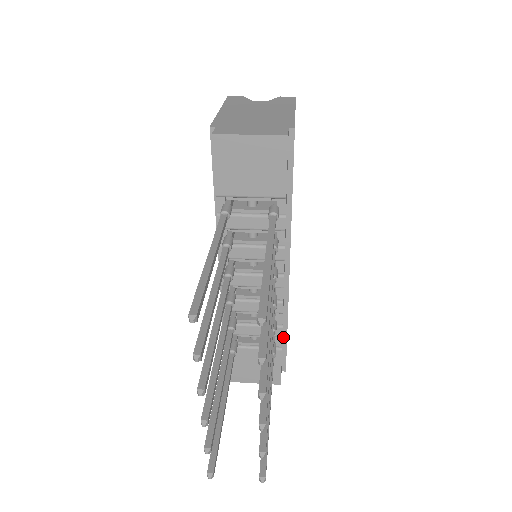
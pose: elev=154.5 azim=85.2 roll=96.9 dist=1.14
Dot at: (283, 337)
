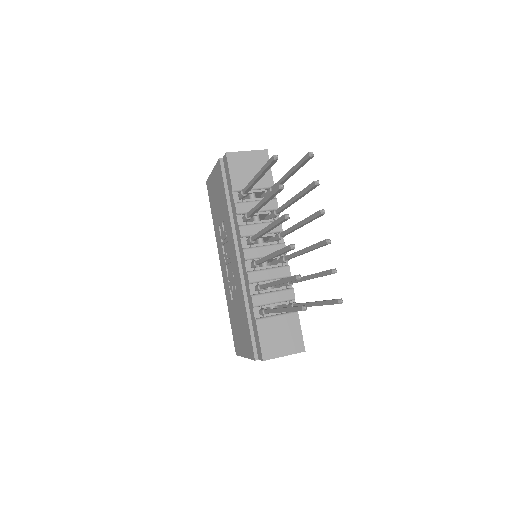
Dot at: occluded
